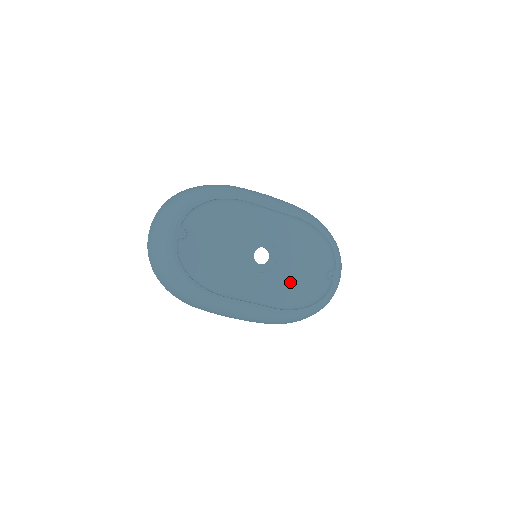
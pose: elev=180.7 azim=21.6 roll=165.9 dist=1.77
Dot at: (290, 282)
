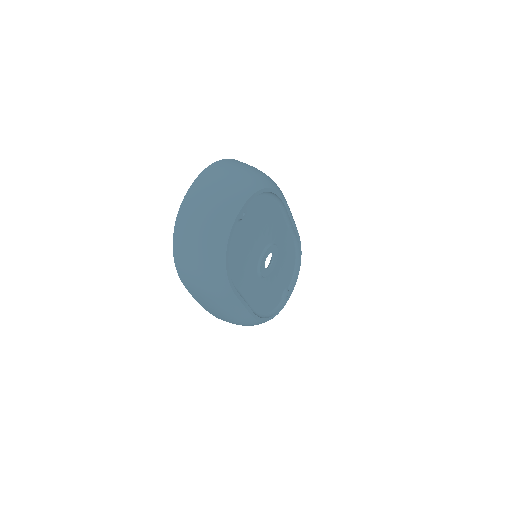
Dot at: (268, 291)
